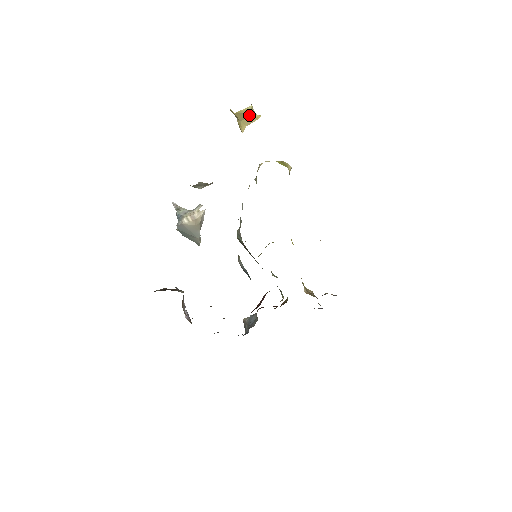
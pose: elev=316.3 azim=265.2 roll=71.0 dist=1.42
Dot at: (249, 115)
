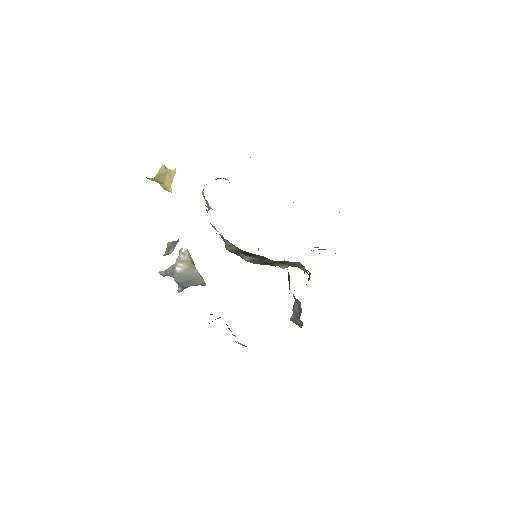
Dot at: (166, 174)
